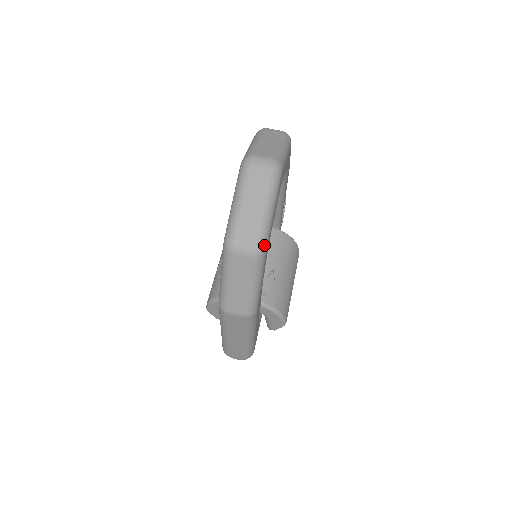
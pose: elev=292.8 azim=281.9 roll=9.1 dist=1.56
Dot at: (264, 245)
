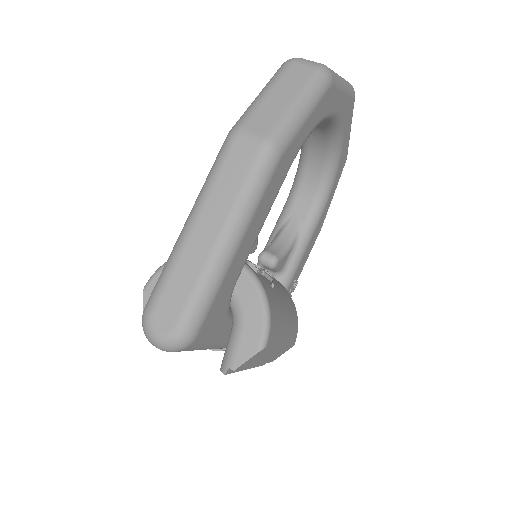
Dot at: (332, 75)
